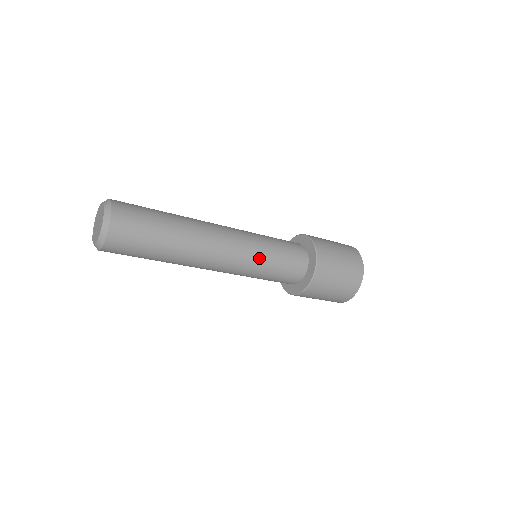
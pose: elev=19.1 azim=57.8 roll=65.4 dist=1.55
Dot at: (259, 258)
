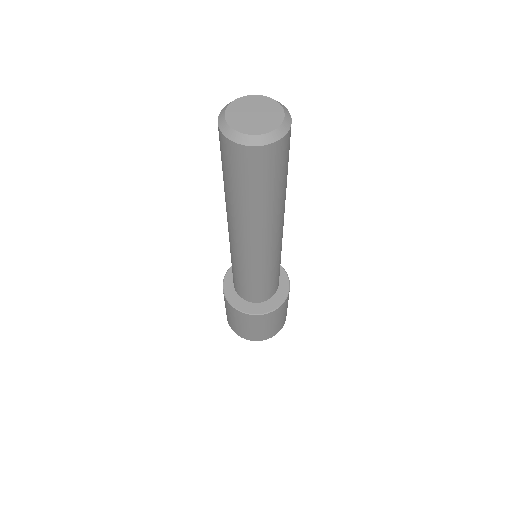
Dot at: (266, 270)
